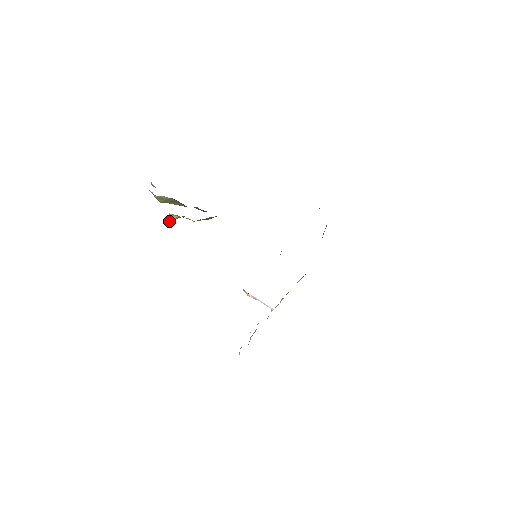
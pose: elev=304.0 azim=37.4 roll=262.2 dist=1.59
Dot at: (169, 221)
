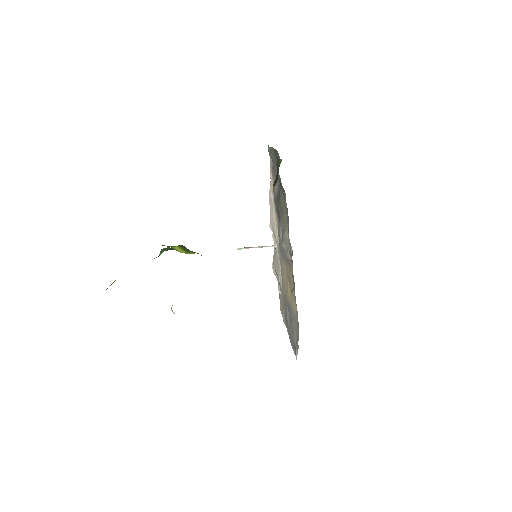
Dot at: occluded
